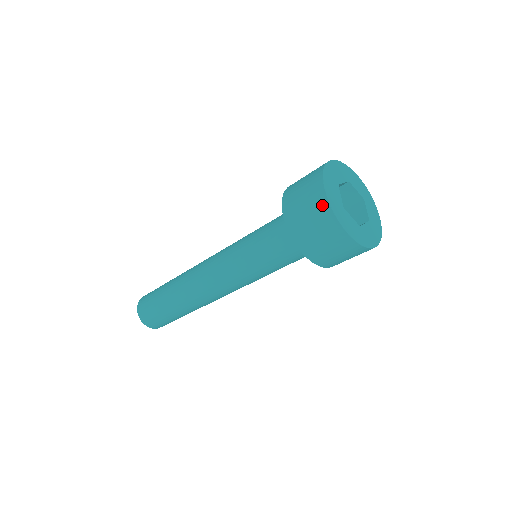
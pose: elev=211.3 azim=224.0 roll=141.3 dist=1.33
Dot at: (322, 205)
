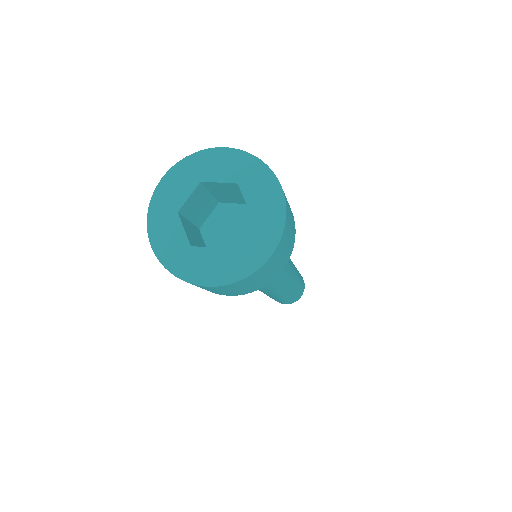
Dot at: occluded
